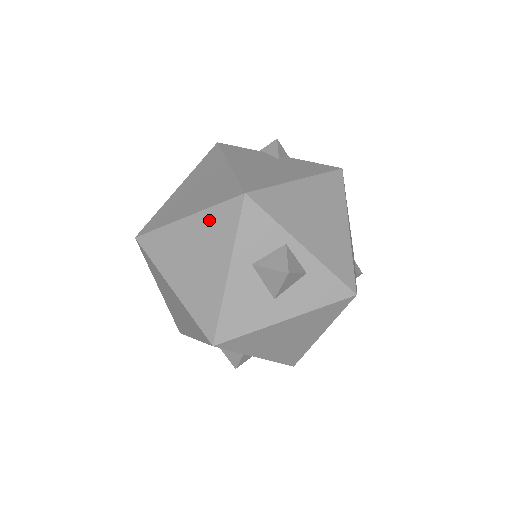
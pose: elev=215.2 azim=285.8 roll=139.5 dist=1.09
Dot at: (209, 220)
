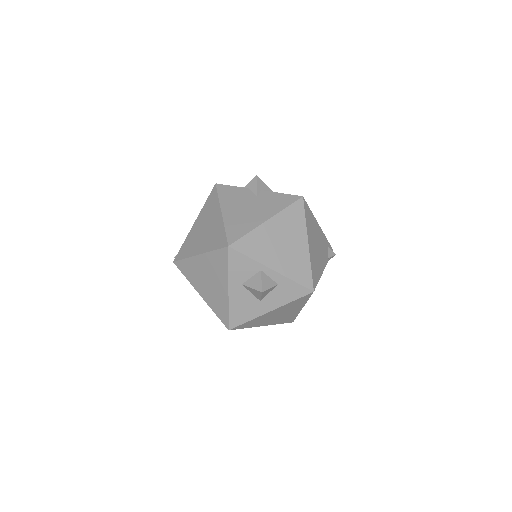
Dot at: (212, 259)
